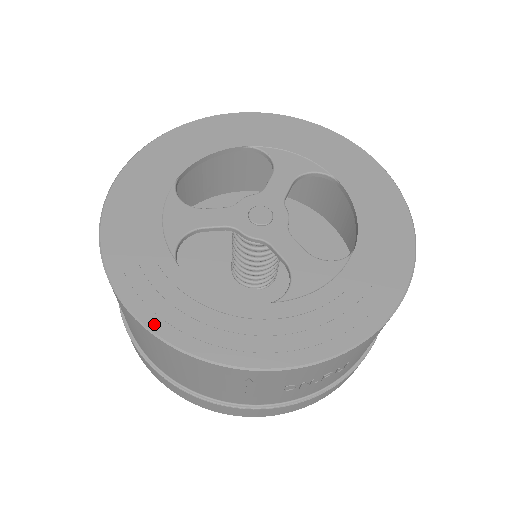
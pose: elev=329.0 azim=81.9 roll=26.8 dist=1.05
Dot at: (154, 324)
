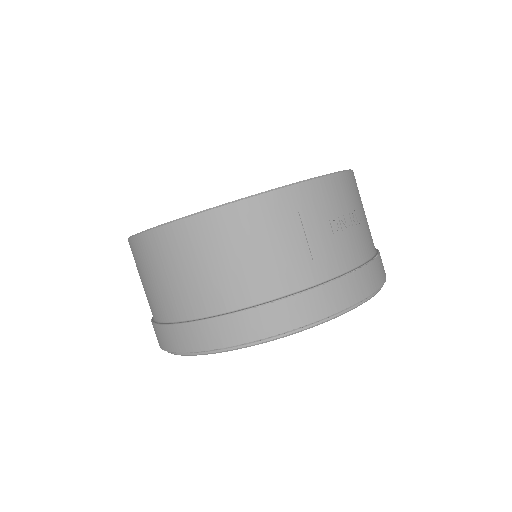
Dot at: (209, 209)
